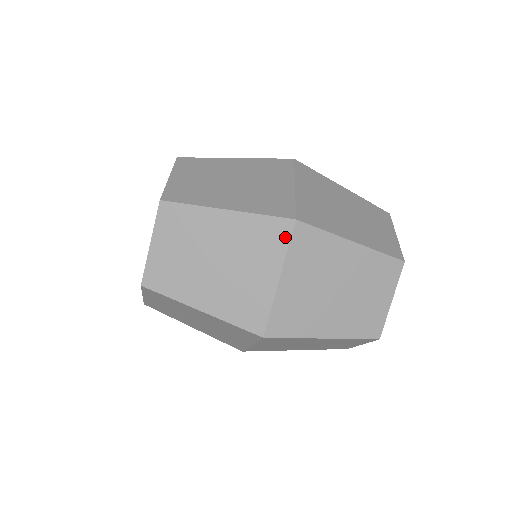
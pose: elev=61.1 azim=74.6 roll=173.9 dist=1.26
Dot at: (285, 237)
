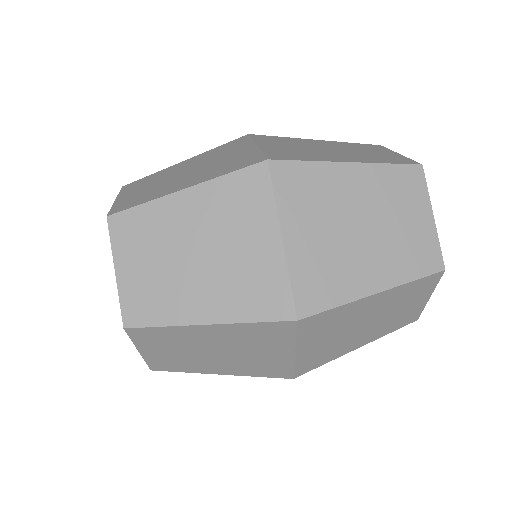
Dot at: (245, 139)
